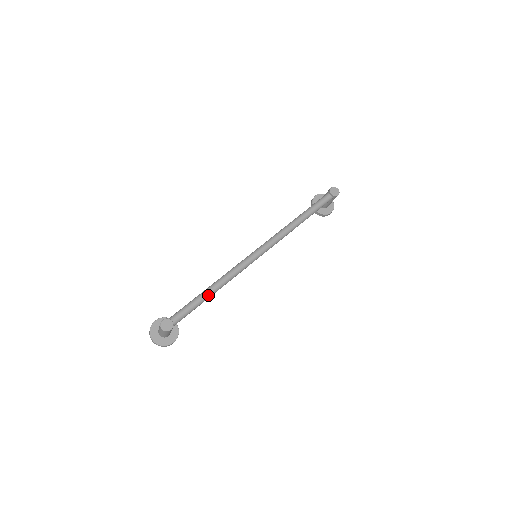
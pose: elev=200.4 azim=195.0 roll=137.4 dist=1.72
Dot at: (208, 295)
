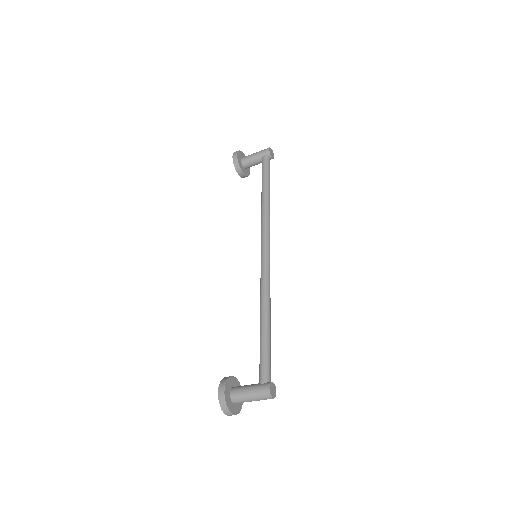
Dot at: (270, 329)
